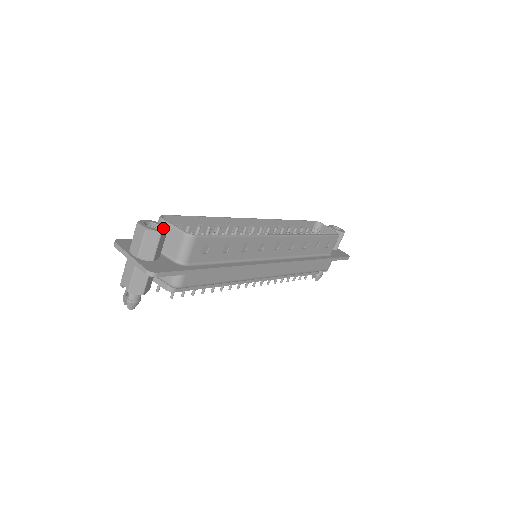
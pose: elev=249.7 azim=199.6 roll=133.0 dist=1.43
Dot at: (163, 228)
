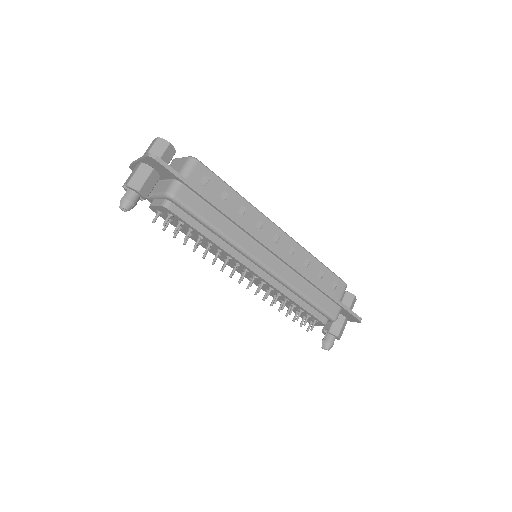
Dot at: (173, 148)
